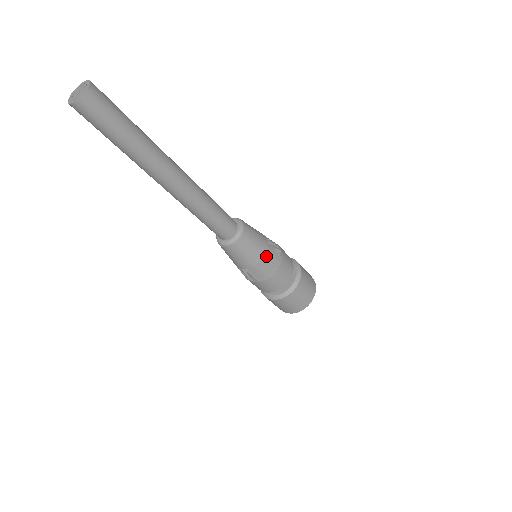
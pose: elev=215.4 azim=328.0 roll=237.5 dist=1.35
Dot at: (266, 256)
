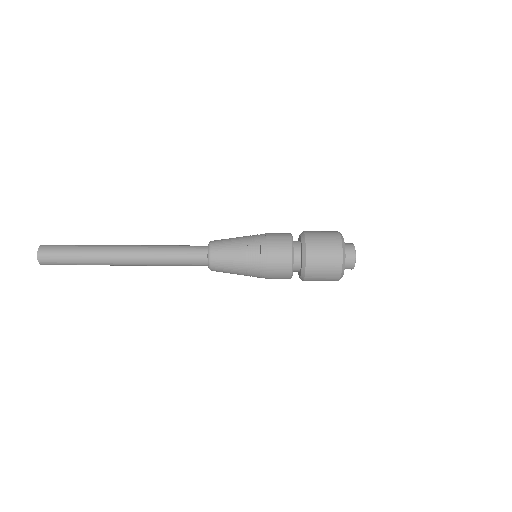
Dot at: (248, 255)
